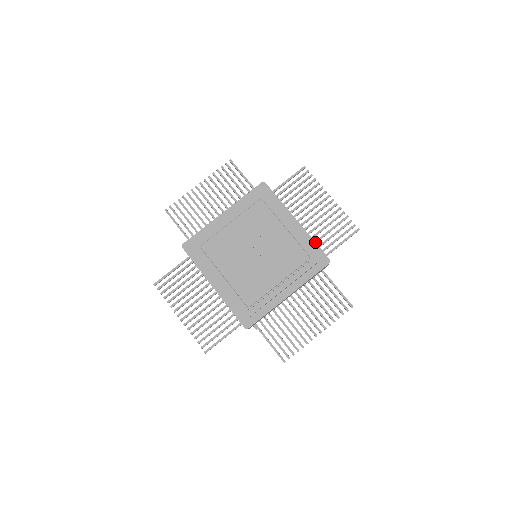
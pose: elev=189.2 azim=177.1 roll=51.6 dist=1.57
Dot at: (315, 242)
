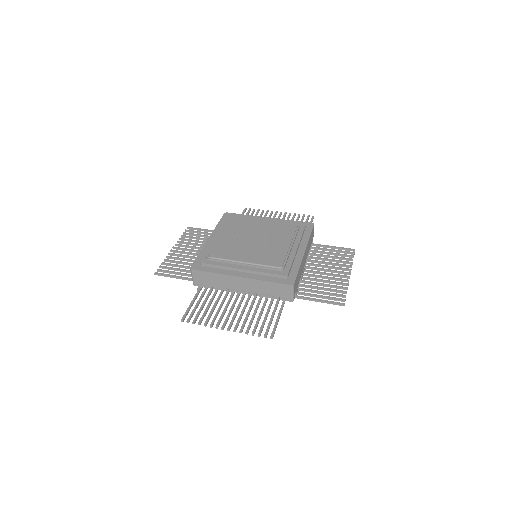
Dot at: (299, 269)
